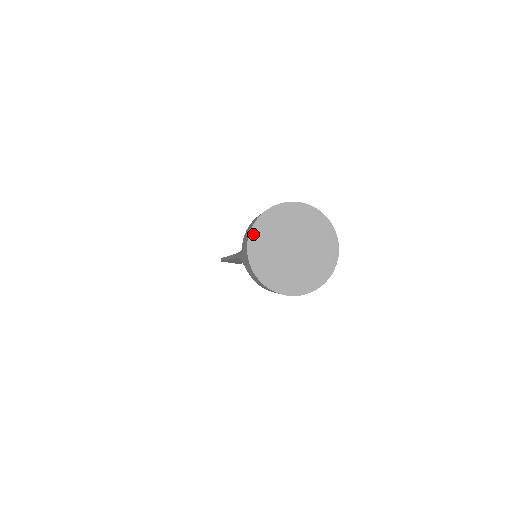
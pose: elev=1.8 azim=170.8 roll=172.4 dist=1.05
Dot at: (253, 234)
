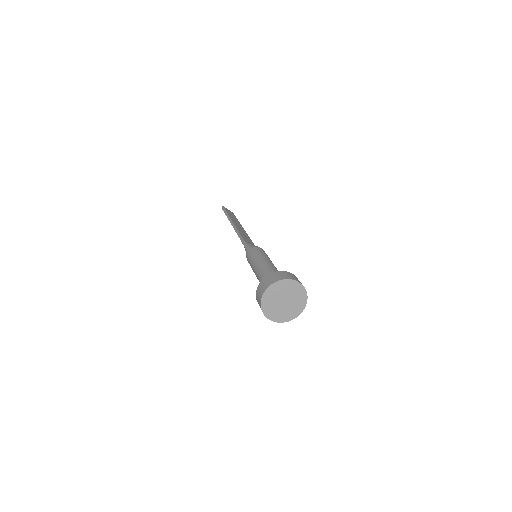
Dot at: (270, 287)
